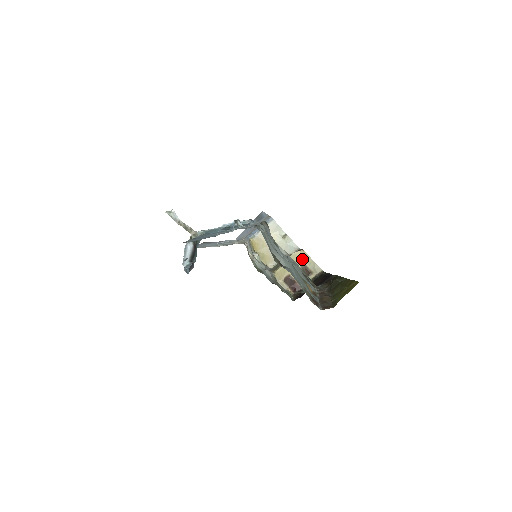
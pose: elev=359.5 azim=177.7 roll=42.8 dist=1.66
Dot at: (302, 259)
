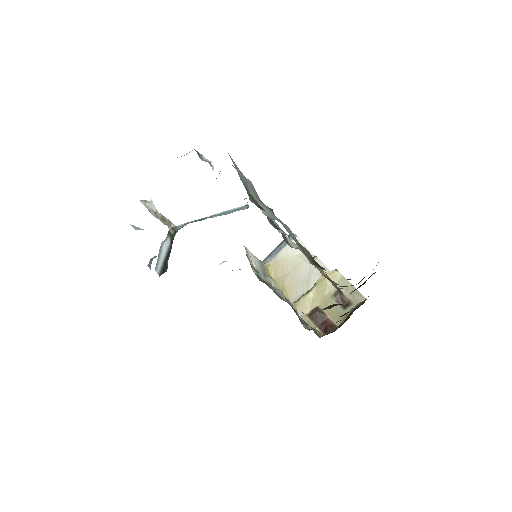
Dot at: occluded
